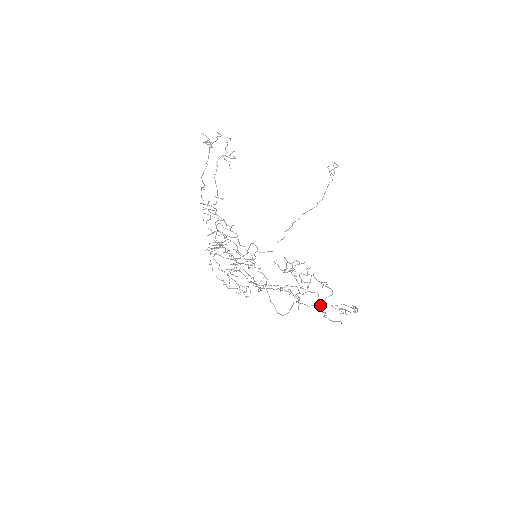
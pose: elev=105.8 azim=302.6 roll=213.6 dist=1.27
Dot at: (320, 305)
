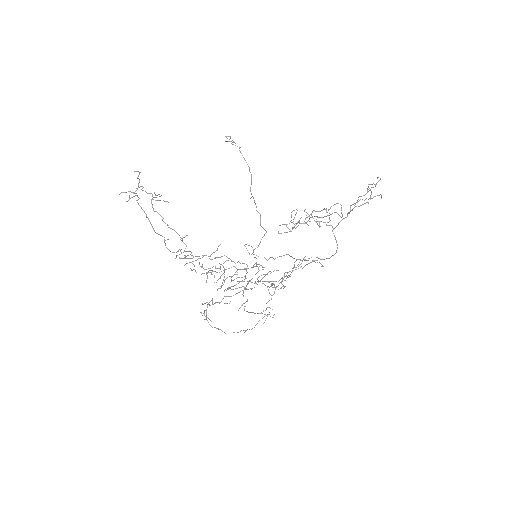
Dot at: occluded
